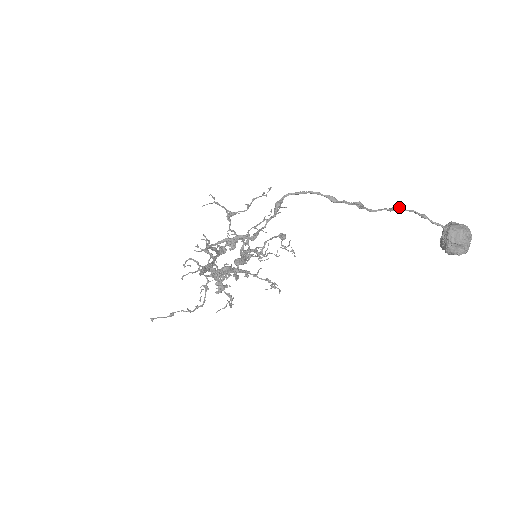
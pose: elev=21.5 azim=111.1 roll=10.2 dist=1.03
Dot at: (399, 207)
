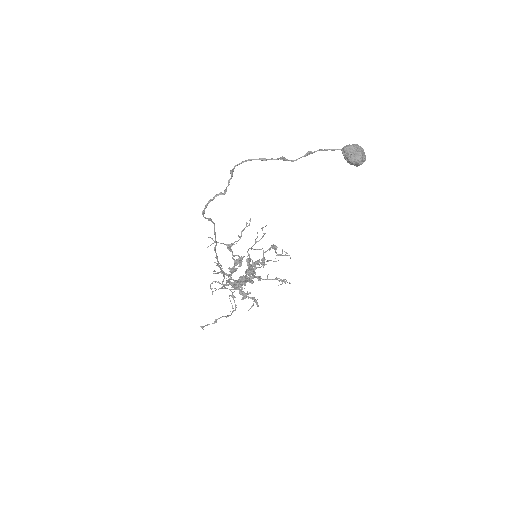
Dot at: (308, 151)
